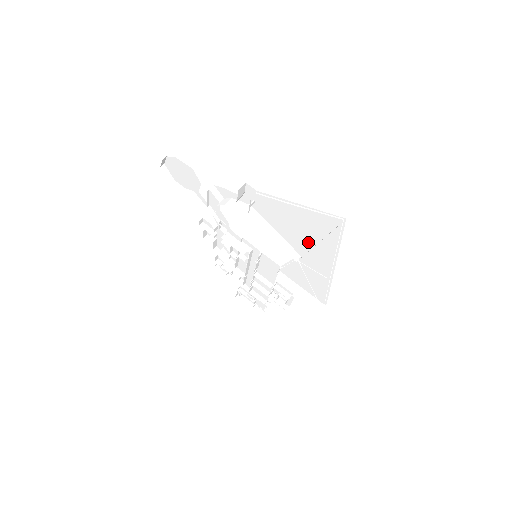
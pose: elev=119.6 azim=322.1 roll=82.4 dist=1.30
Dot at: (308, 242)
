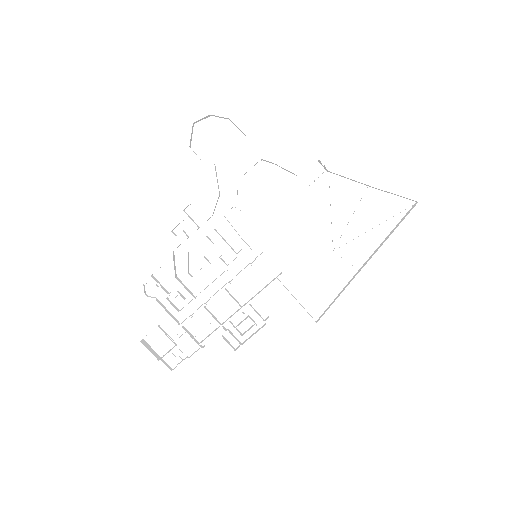
Dot at: (356, 230)
